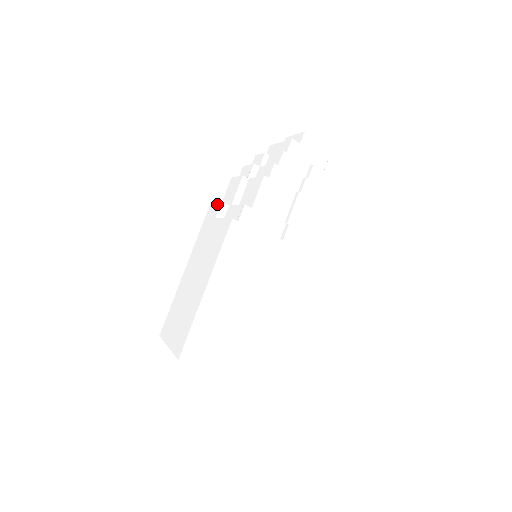
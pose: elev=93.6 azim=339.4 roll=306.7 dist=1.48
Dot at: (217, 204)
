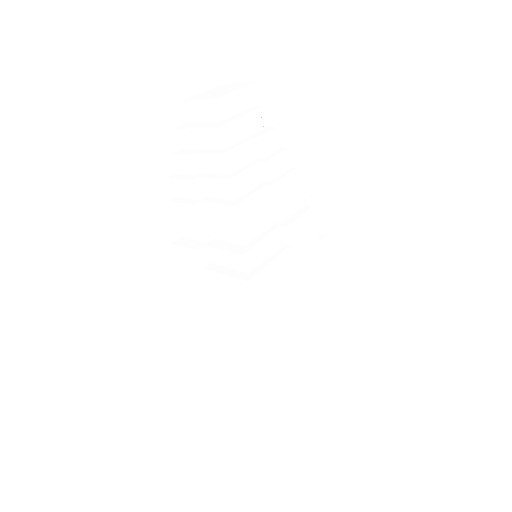
Dot at: (190, 251)
